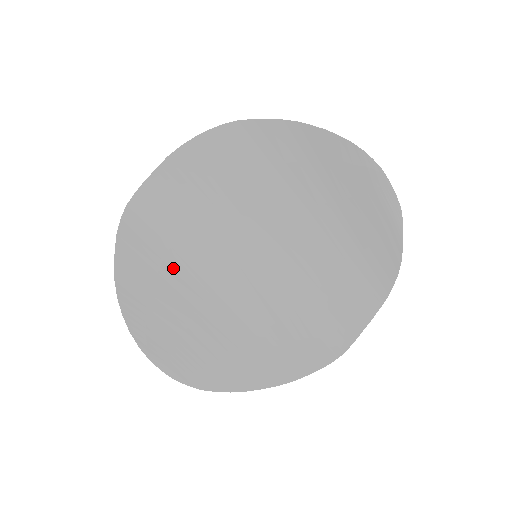
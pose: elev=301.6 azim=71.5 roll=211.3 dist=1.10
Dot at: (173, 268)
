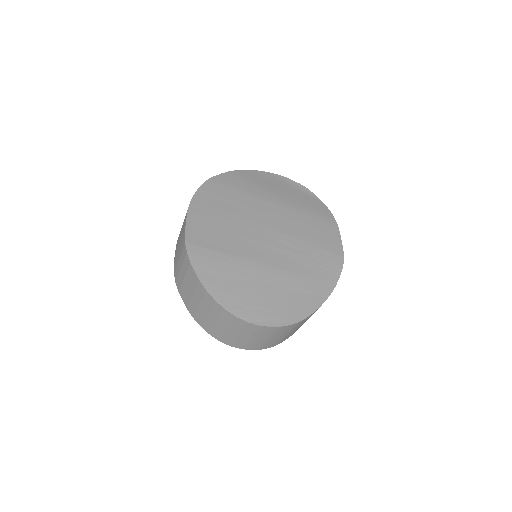
Dot at: (235, 264)
